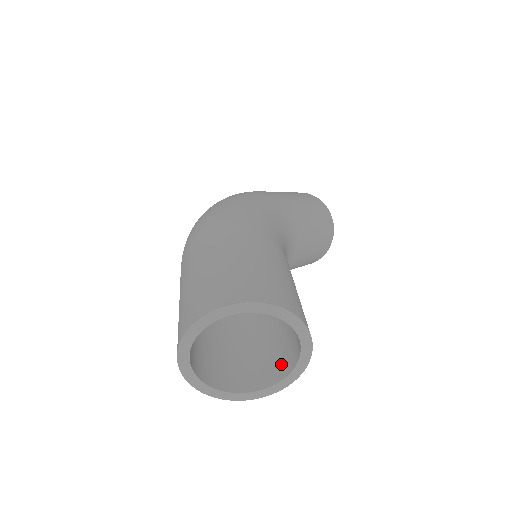
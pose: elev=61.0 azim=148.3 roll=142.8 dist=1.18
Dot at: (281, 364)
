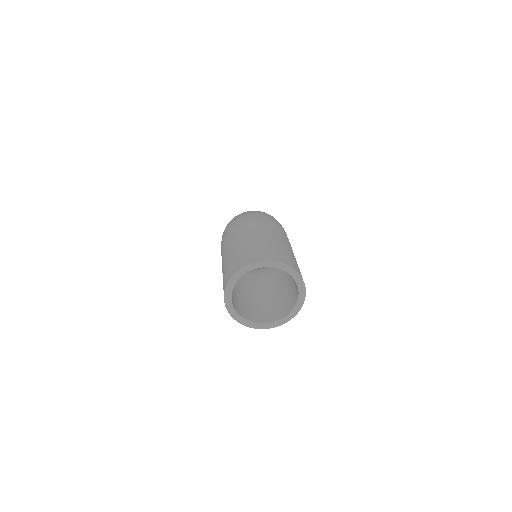
Dot at: (261, 316)
